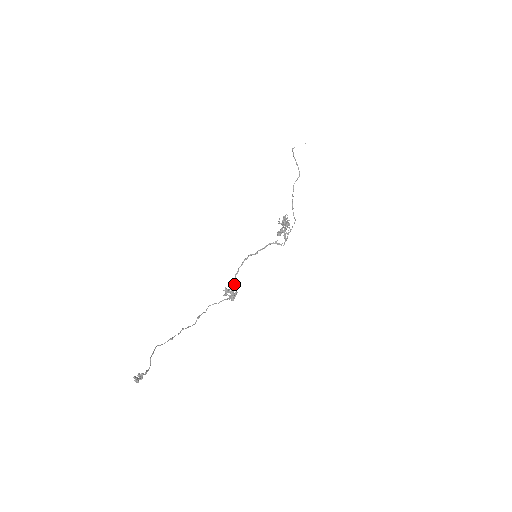
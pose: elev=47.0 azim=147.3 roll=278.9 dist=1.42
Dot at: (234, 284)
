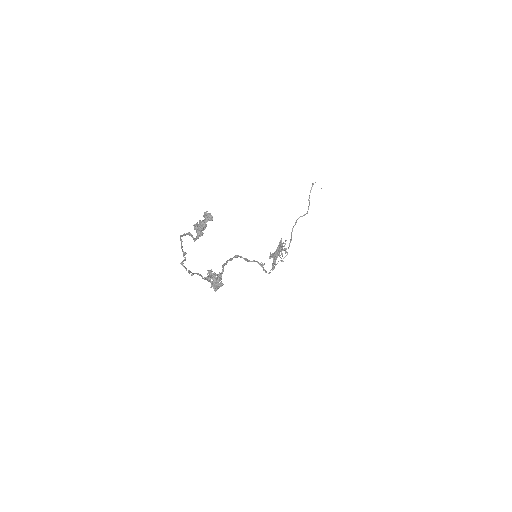
Dot at: (222, 272)
